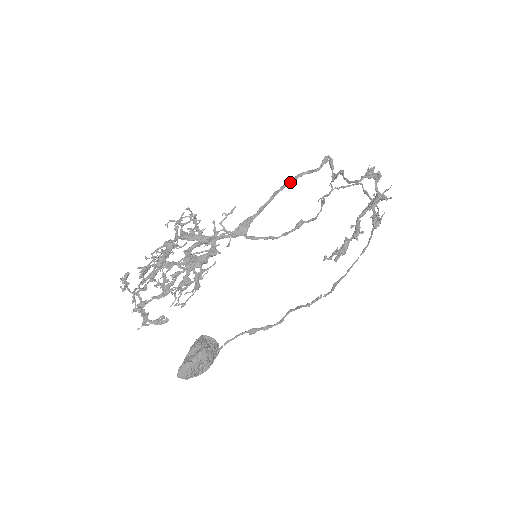
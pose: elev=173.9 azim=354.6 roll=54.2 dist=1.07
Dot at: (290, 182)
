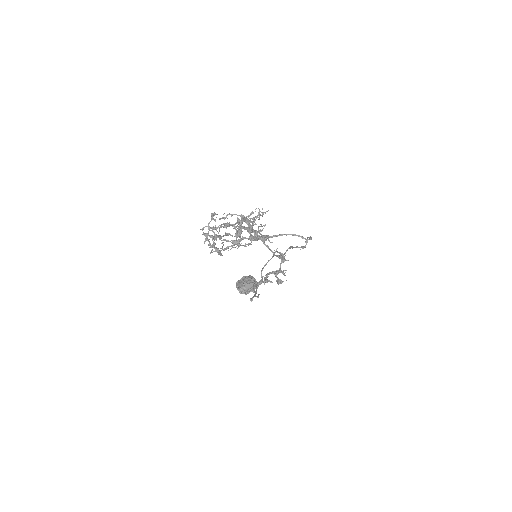
Dot at: (292, 235)
